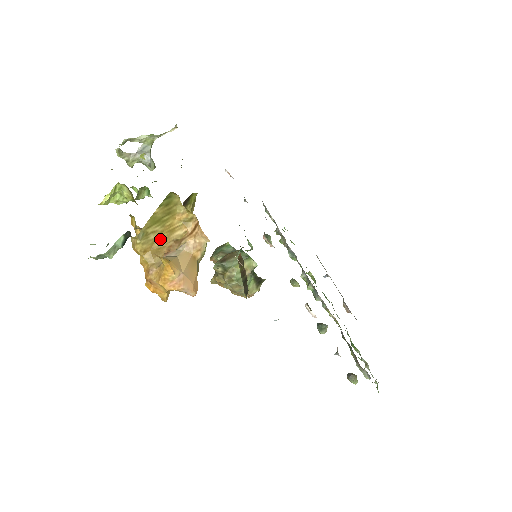
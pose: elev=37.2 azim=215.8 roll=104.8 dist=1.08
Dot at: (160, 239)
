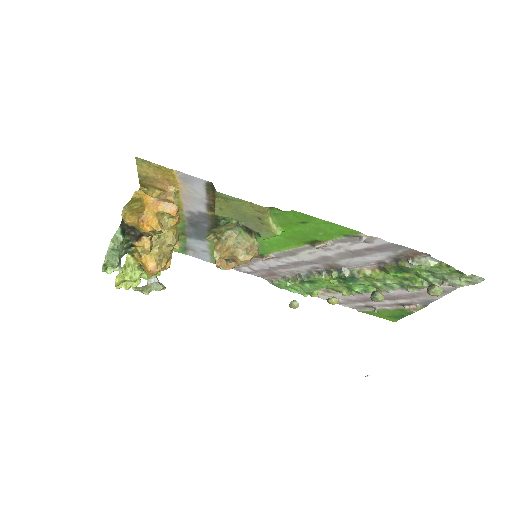
Dot at: (142, 207)
